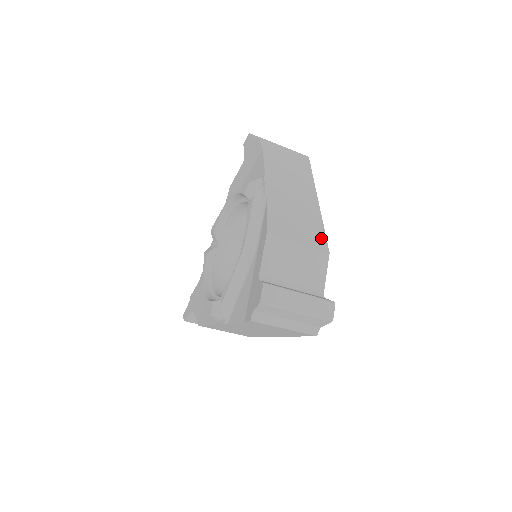
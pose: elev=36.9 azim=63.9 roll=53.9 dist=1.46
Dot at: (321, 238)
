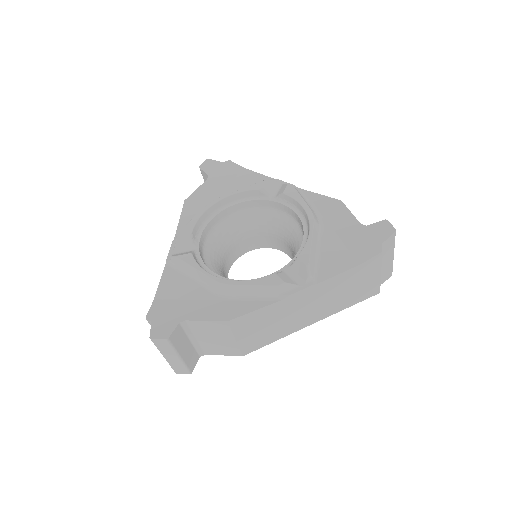
Dot at: occluded
